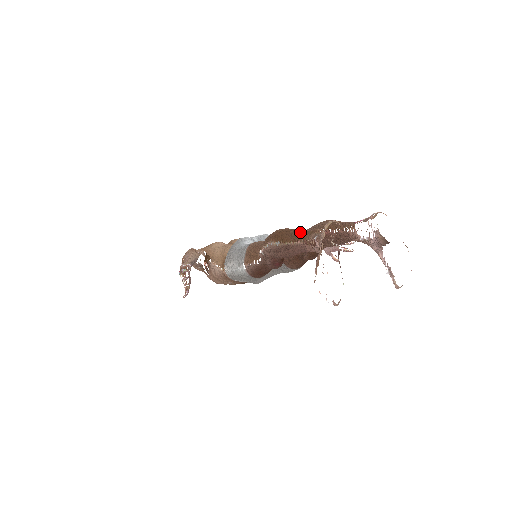
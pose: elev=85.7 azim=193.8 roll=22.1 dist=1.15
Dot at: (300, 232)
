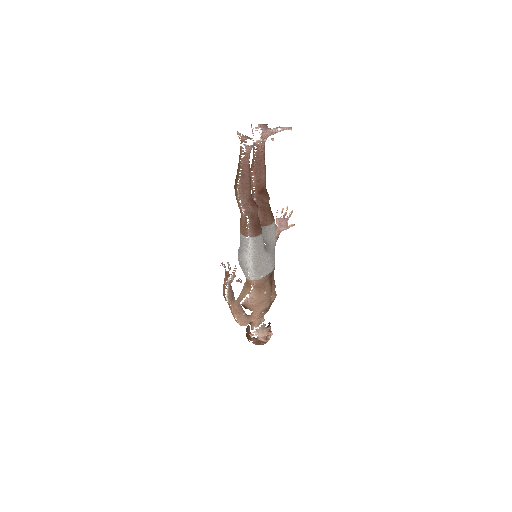
Dot at: (238, 163)
